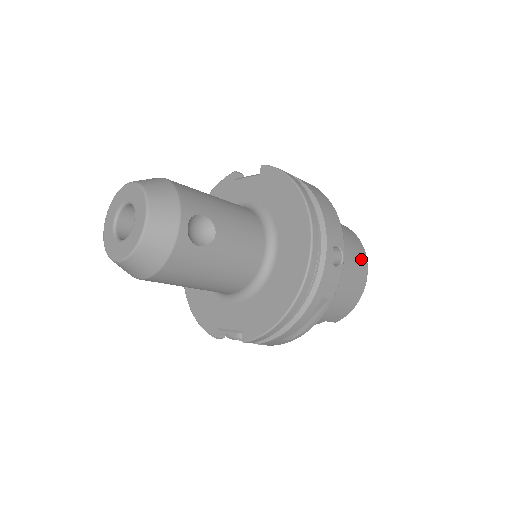
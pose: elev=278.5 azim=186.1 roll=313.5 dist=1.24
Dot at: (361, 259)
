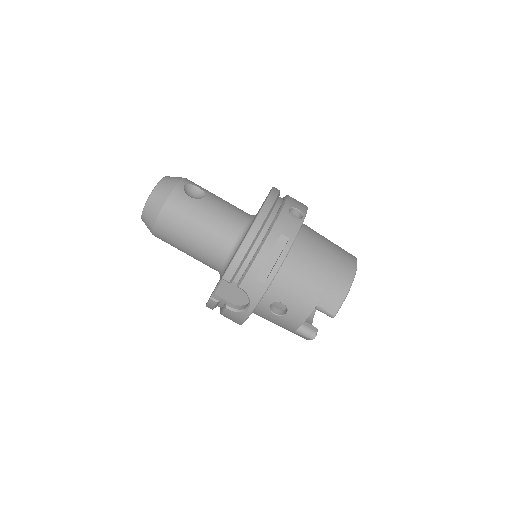
Dot at: (347, 256)
